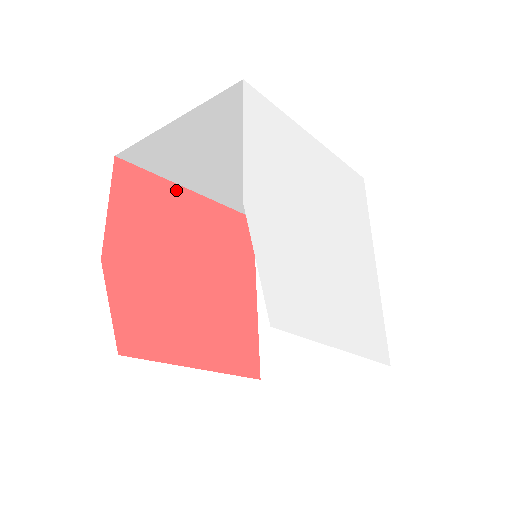
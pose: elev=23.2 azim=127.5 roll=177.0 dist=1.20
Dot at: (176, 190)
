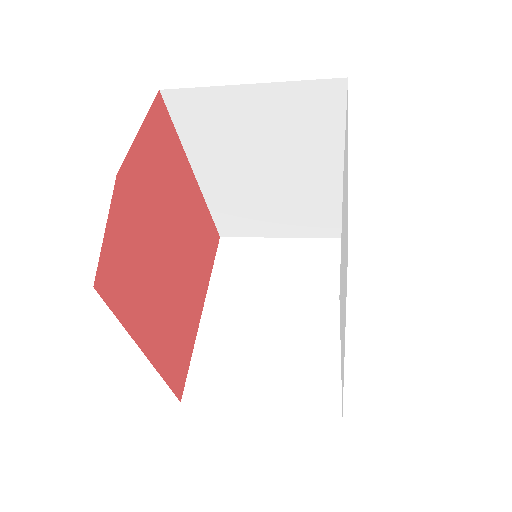
Dot at: (185, 163)
